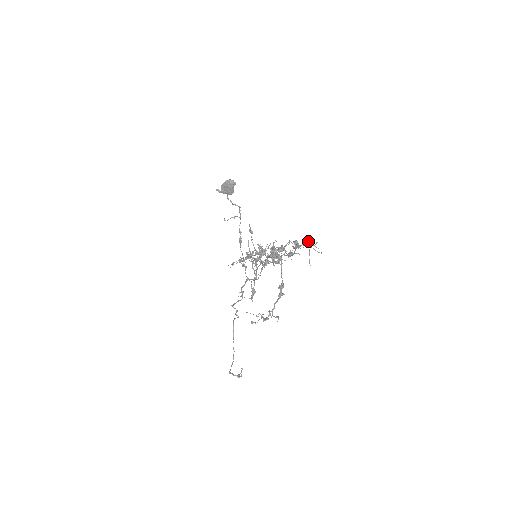
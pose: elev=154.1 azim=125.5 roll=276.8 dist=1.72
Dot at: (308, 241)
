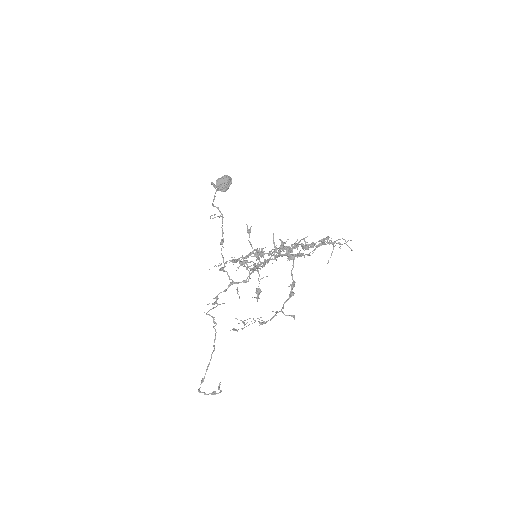
Dot at: (342, 238)
